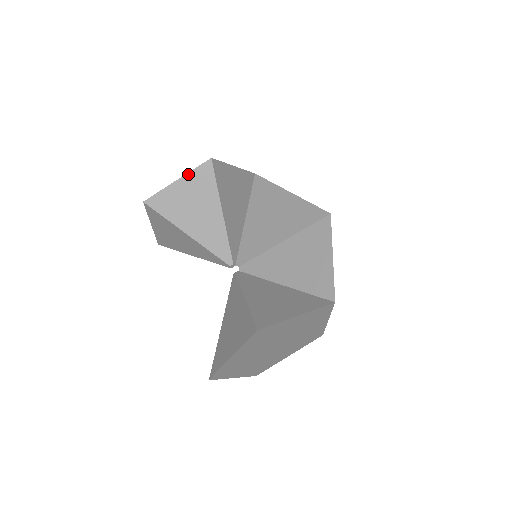
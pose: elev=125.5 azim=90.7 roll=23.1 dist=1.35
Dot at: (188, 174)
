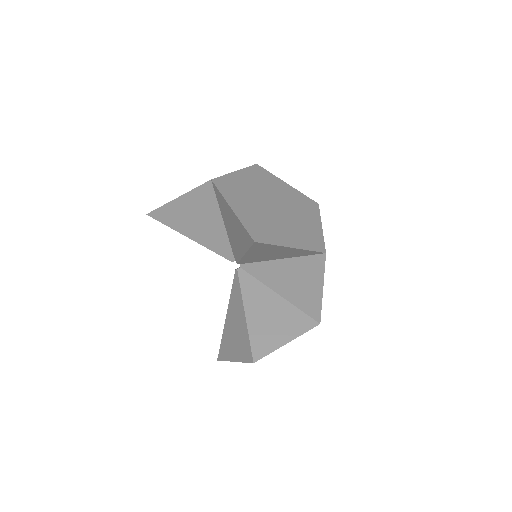
Dot at: (188, 193)
